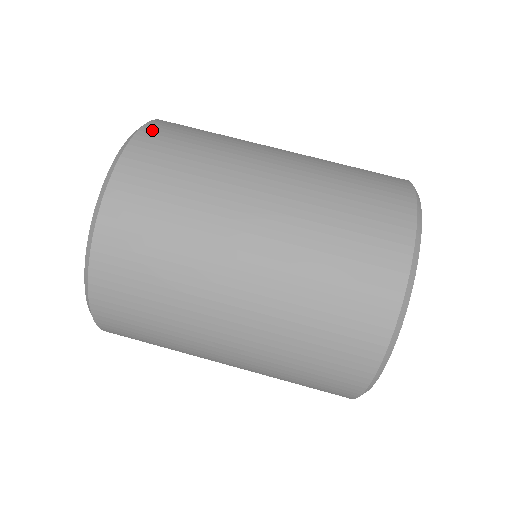
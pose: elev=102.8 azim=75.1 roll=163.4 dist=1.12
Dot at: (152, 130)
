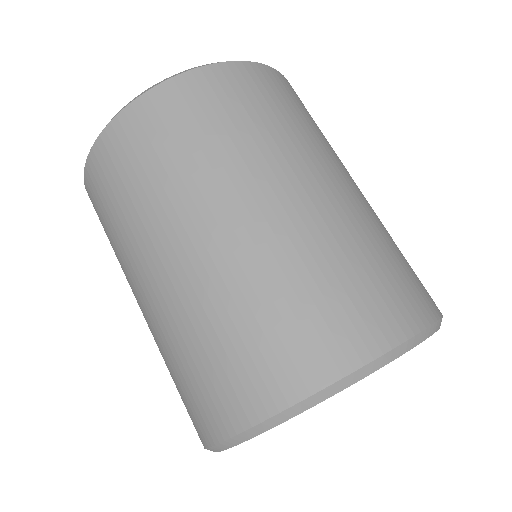
Dot at: (212, 75)
